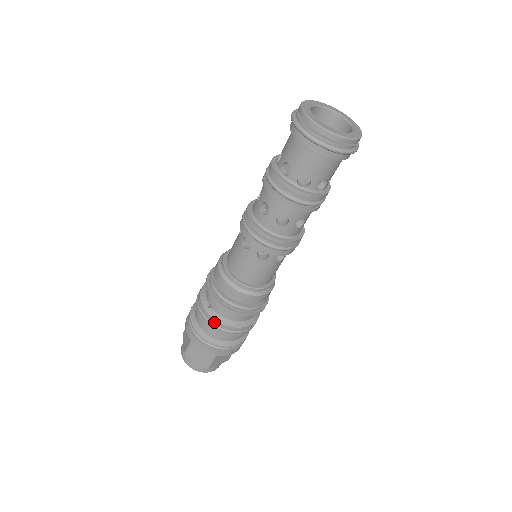
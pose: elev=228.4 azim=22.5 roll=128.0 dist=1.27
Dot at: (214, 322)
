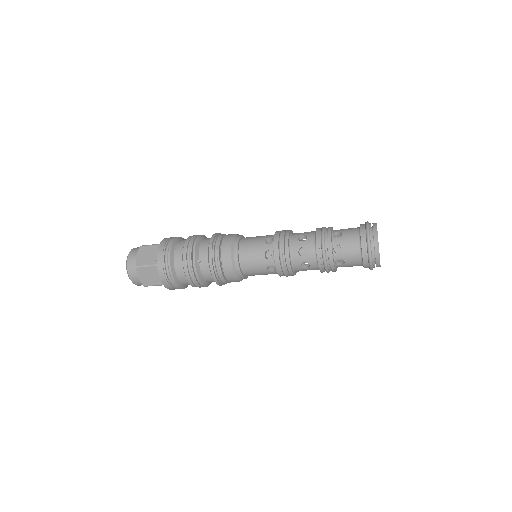
Dot at: (194, 273)
